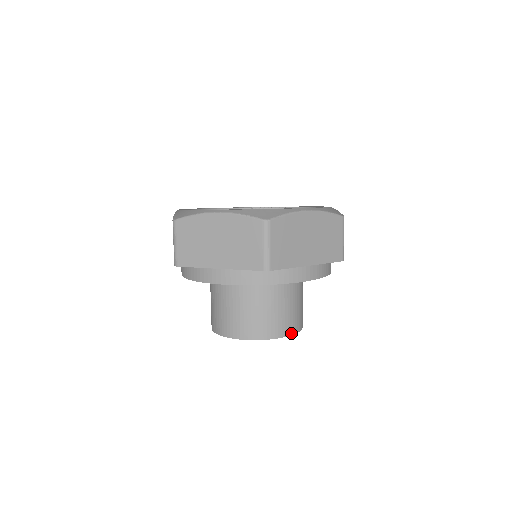
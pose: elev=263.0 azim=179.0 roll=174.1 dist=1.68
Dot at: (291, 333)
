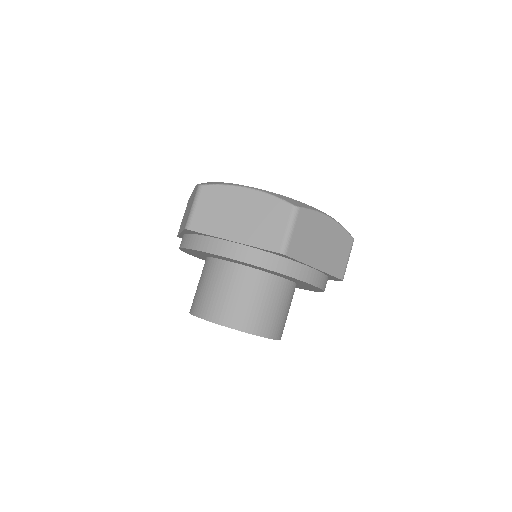
Dot at: (227, 325)
